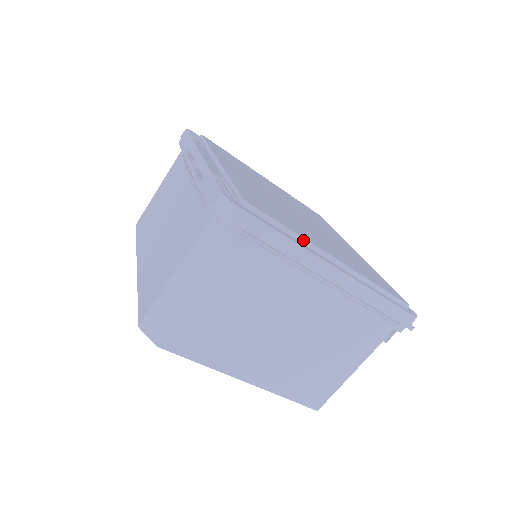
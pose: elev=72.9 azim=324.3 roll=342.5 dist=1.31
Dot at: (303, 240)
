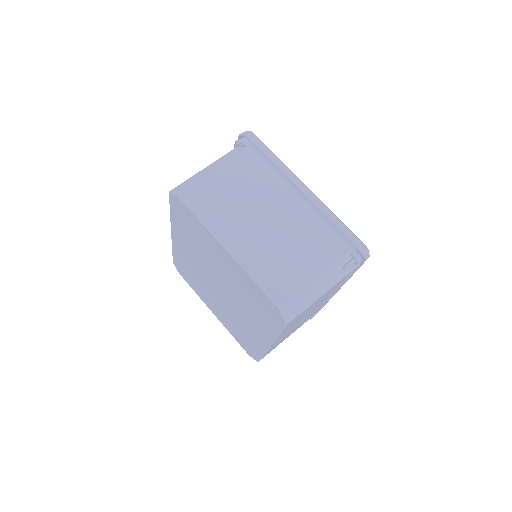
Dot at: occluded
